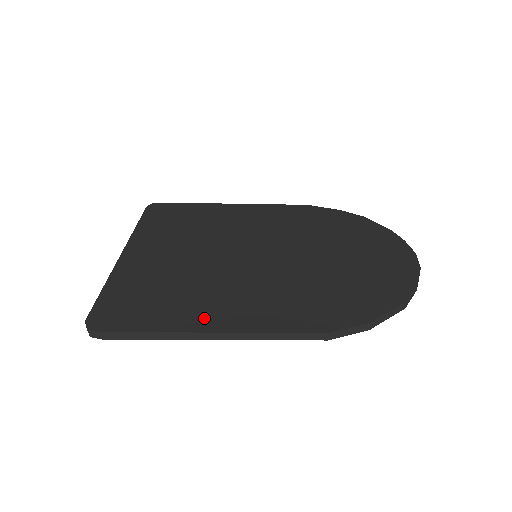
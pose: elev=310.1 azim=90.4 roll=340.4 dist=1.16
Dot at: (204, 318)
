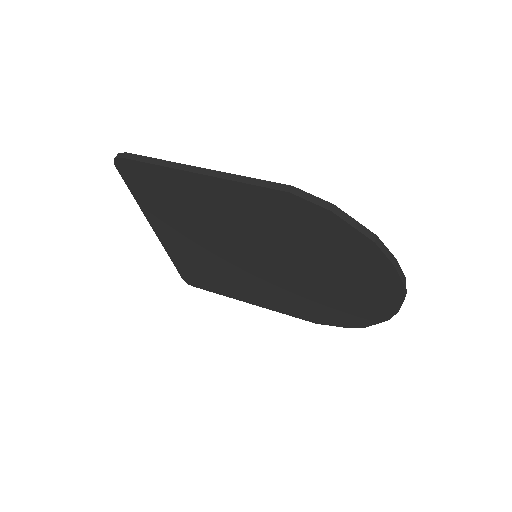
Dot at: occluded
